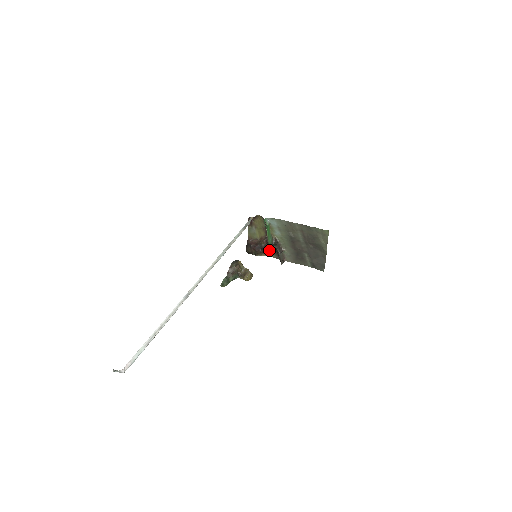
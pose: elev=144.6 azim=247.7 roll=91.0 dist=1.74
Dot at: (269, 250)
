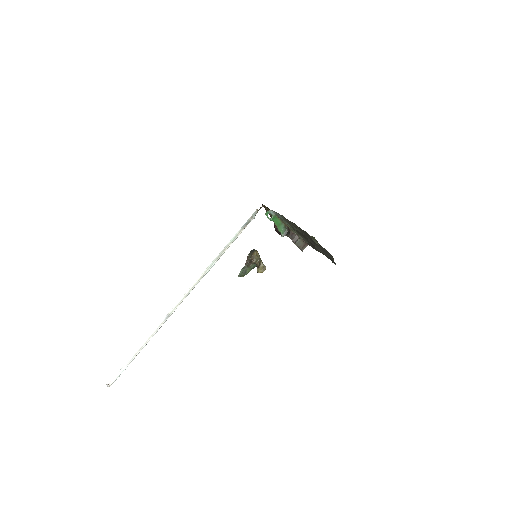
Dot at: occluded
